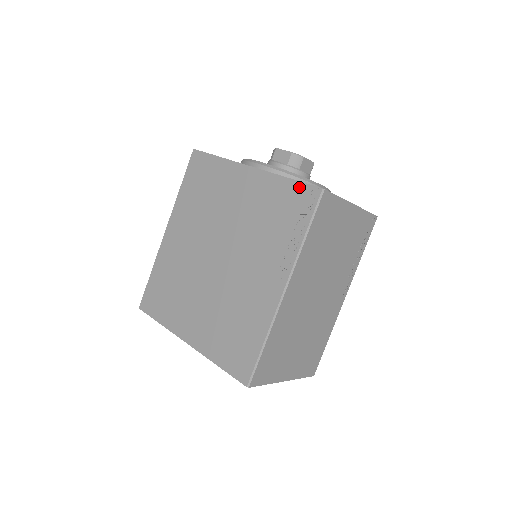
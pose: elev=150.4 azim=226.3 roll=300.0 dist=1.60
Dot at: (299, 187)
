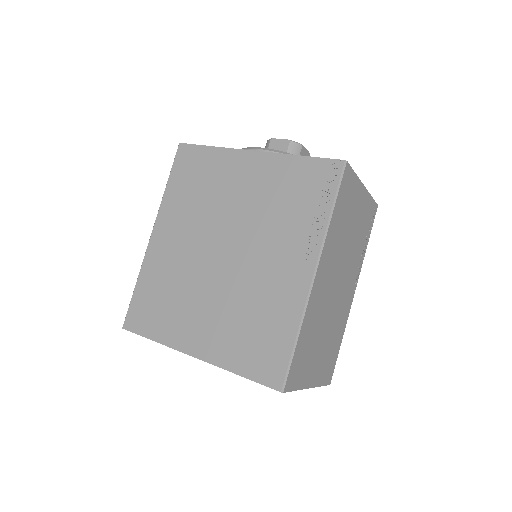
Dot at: (316, 163)
